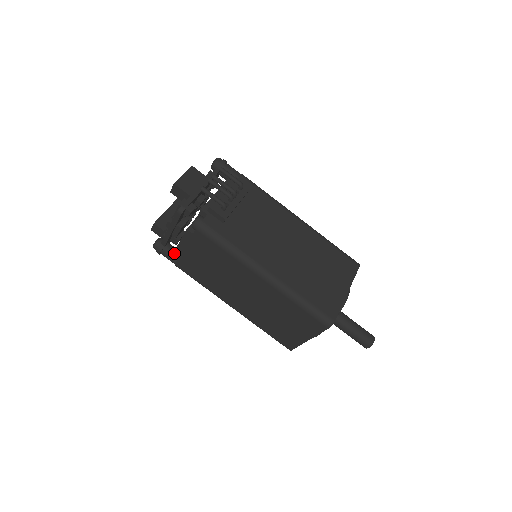
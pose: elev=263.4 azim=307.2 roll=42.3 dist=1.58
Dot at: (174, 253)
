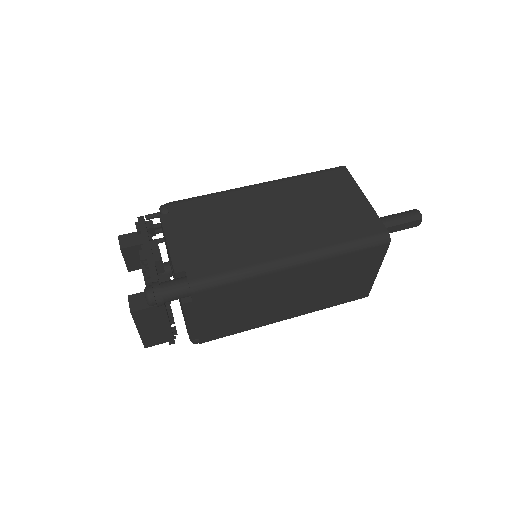
Dot at: (173, 263)
